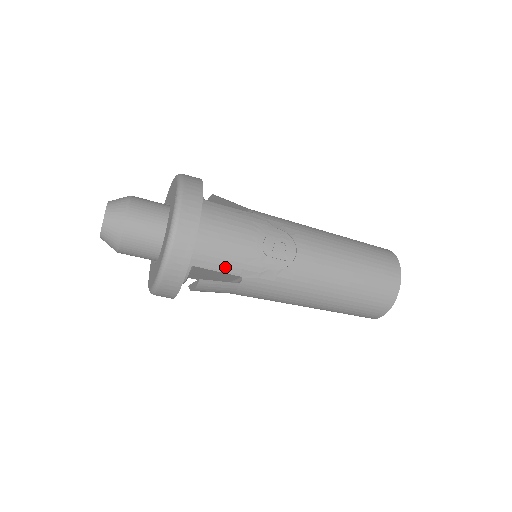
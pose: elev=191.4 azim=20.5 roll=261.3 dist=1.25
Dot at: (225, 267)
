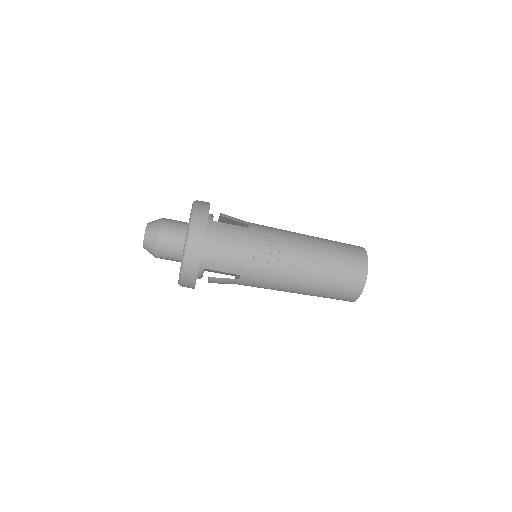
Dot at: (226, 269)
